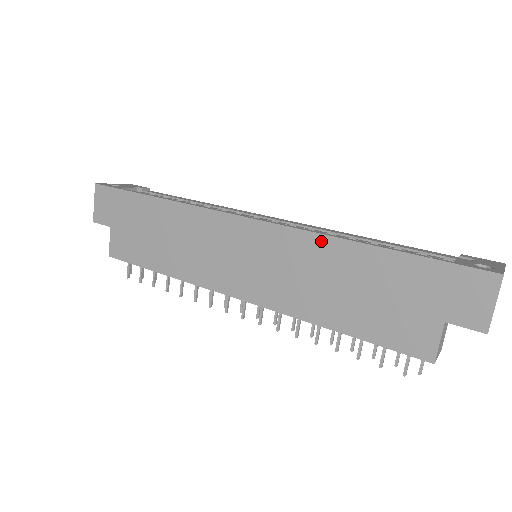
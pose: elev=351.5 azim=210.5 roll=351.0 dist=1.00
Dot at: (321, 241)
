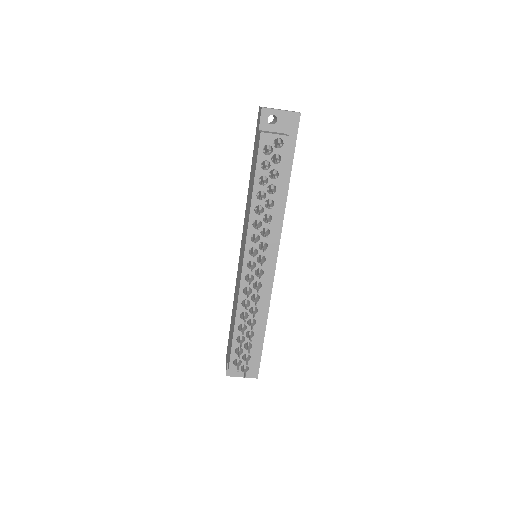
Dot at: occluded
